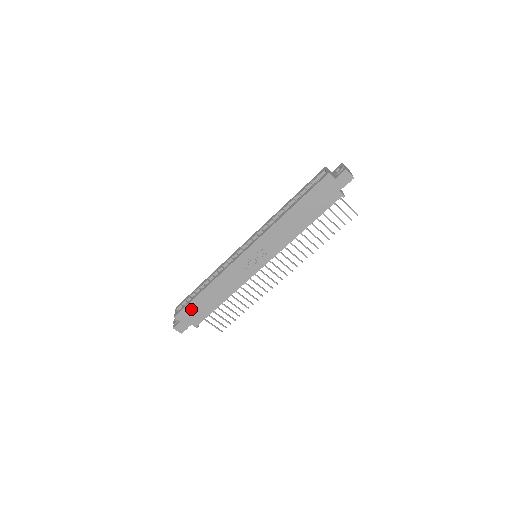
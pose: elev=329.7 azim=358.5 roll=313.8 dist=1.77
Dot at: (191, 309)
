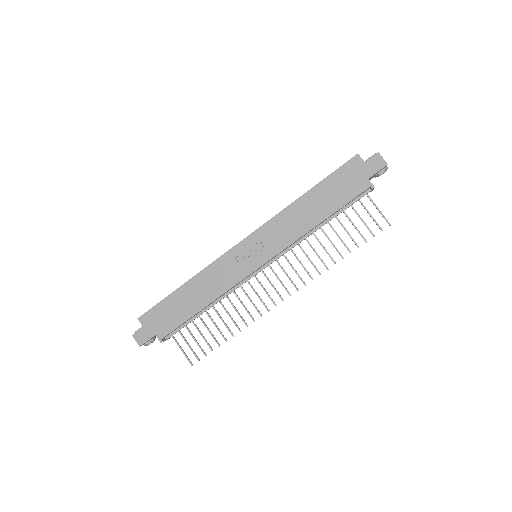
Dot at: (161, 311)
